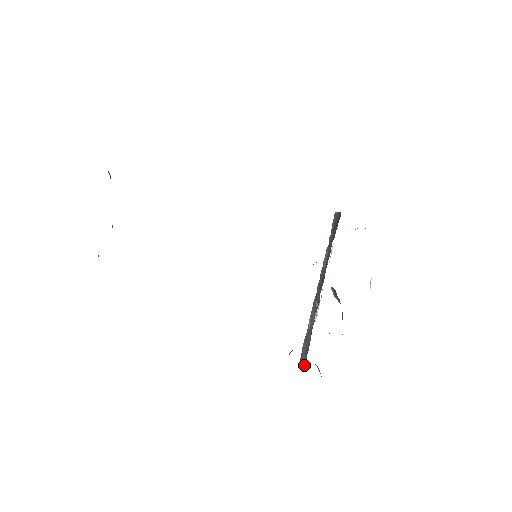
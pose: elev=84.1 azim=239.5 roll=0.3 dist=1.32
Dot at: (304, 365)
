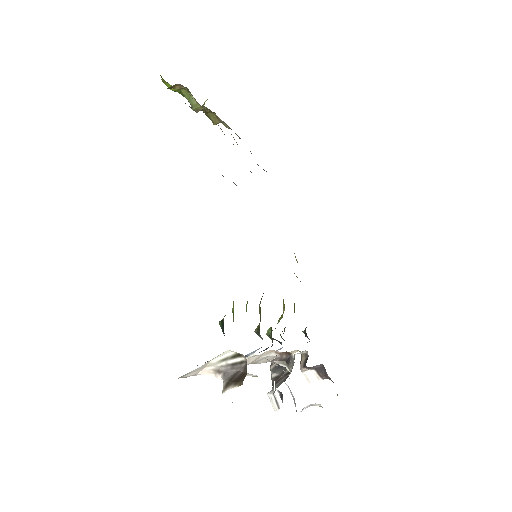
Dot at: (210, 360)
